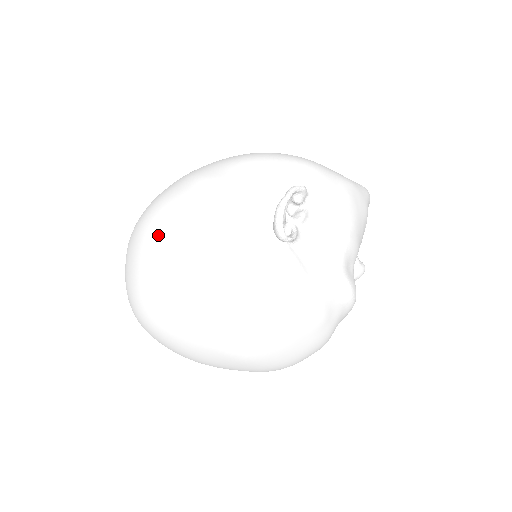
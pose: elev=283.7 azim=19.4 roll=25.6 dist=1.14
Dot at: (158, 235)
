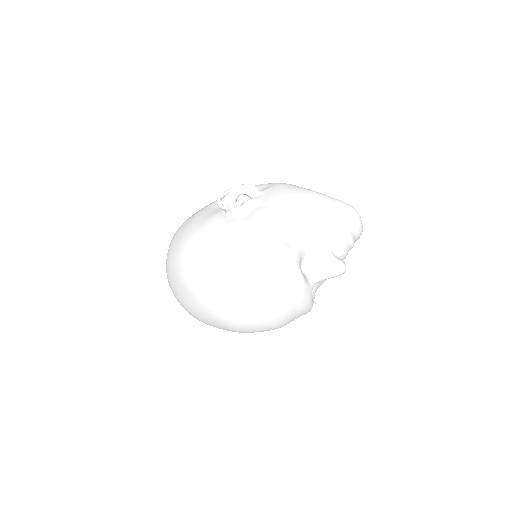
Dot at: occluded
